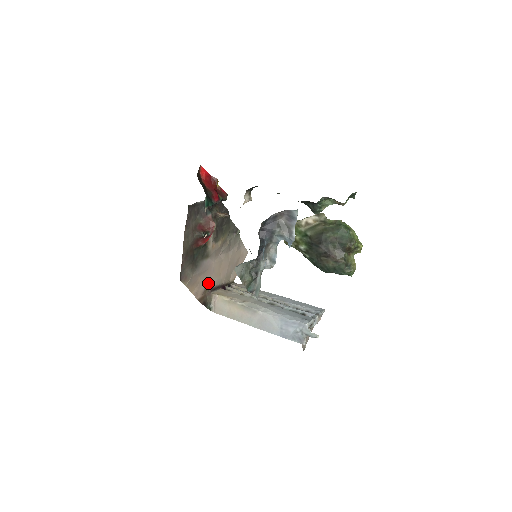
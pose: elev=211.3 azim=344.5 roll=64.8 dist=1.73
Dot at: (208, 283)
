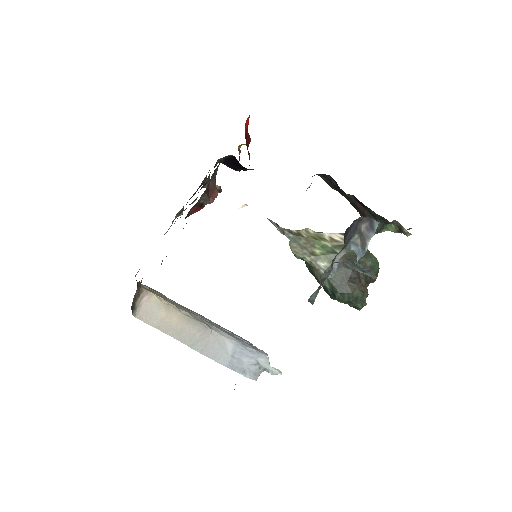
Dot at: occluded
